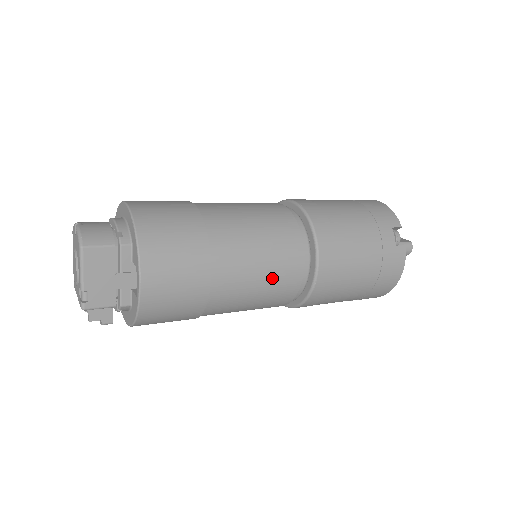
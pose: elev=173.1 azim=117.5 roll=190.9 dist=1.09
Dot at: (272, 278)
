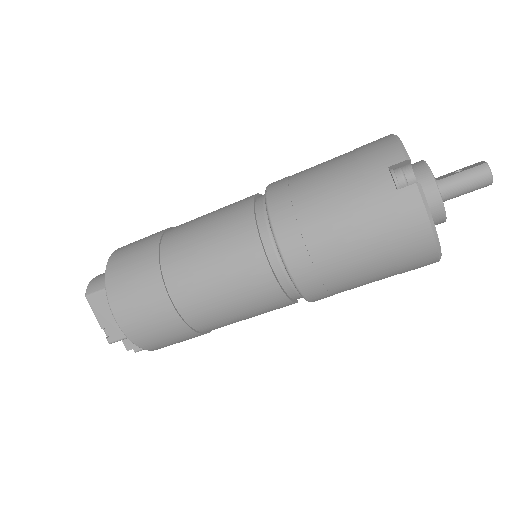
Dot at: (234, 281)
